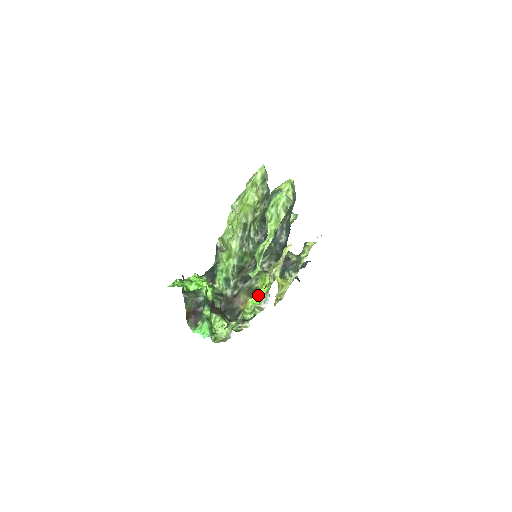
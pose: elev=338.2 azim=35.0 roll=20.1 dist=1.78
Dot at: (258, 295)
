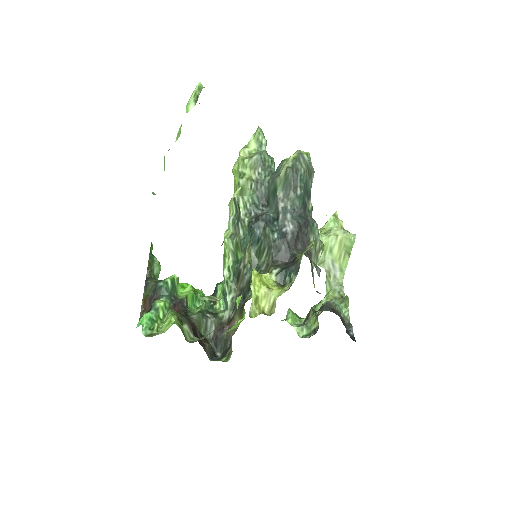
Dot at: (237, 300)
